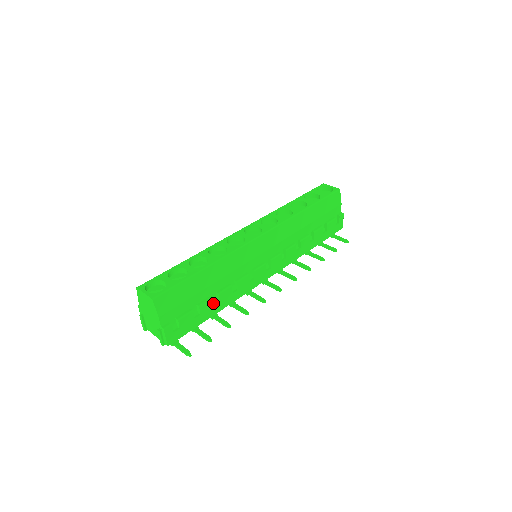
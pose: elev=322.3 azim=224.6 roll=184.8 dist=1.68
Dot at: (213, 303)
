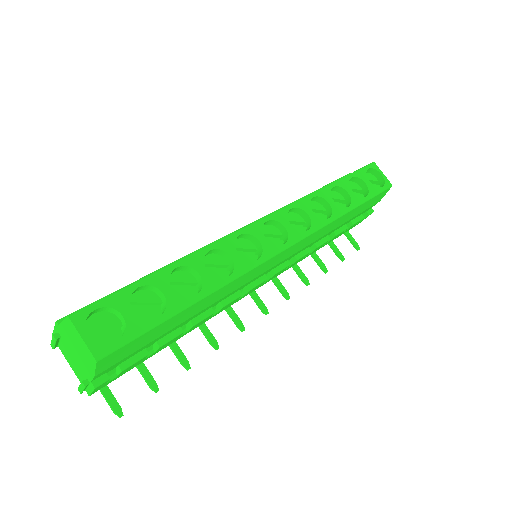
Dot at: (179, 335)
